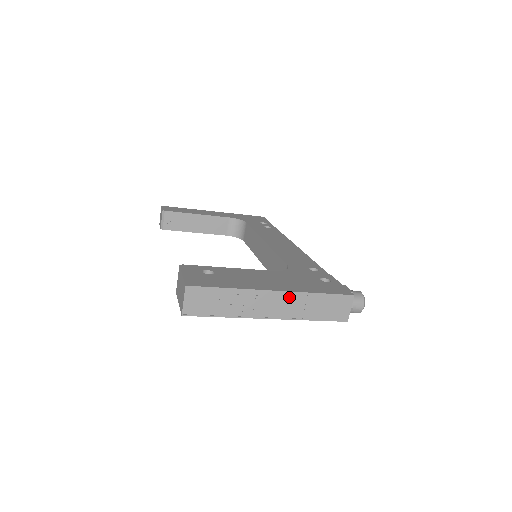
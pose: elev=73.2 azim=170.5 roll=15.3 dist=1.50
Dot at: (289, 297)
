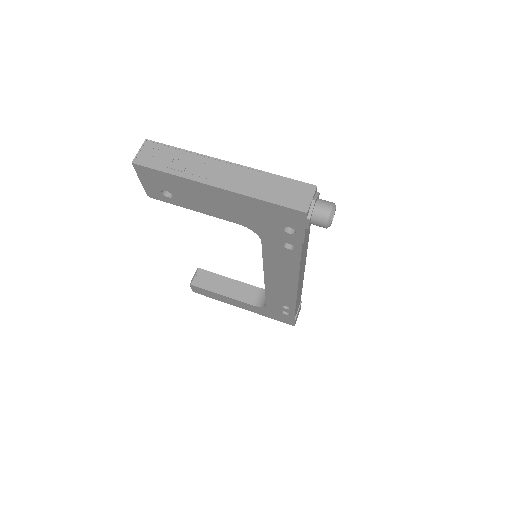
Dot at: (242, 171)
